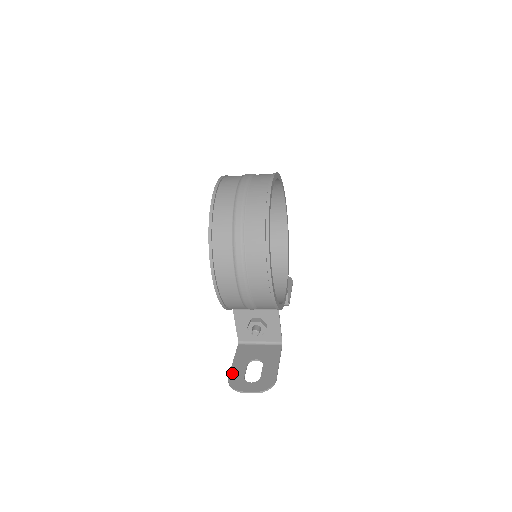
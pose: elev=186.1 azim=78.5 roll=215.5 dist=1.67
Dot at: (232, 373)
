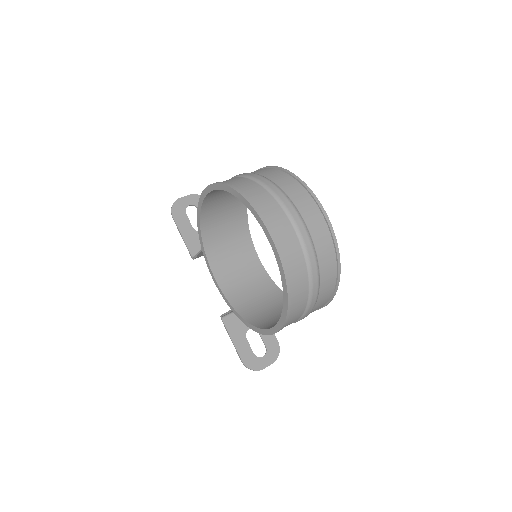
Dot at: (242, 356)
